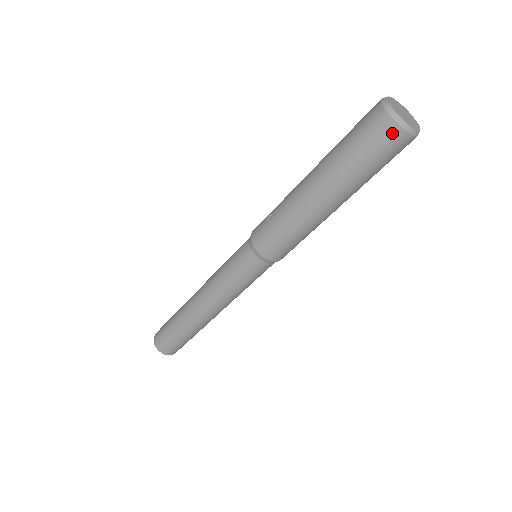
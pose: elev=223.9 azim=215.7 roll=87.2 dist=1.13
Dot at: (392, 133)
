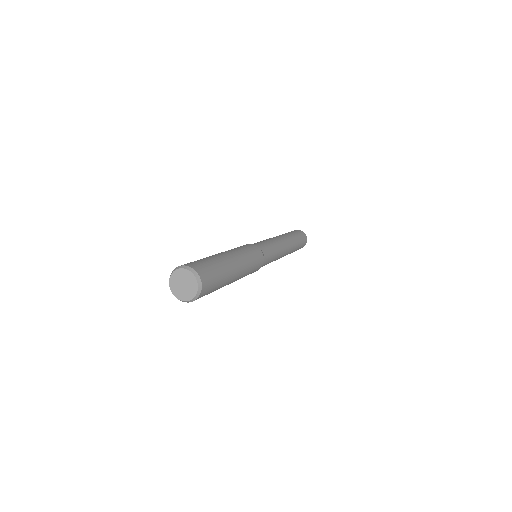
Dot at: occluded
